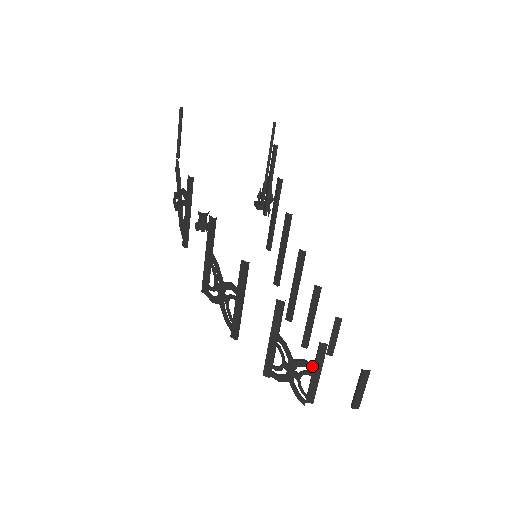
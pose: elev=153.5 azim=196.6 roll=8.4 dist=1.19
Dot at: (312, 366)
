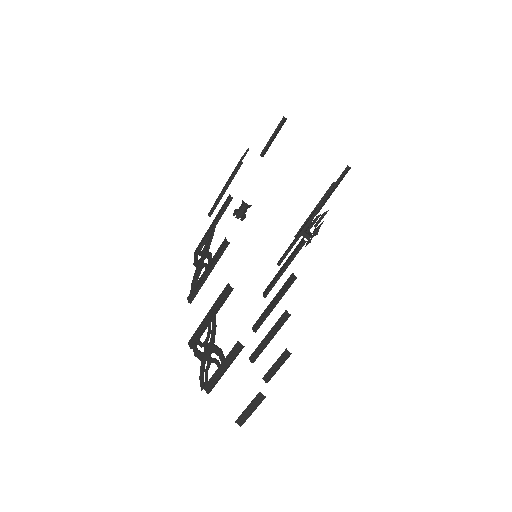
Dot at: (223, 358)
